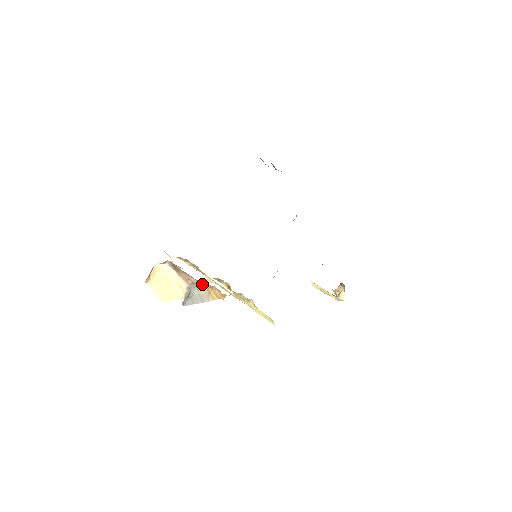
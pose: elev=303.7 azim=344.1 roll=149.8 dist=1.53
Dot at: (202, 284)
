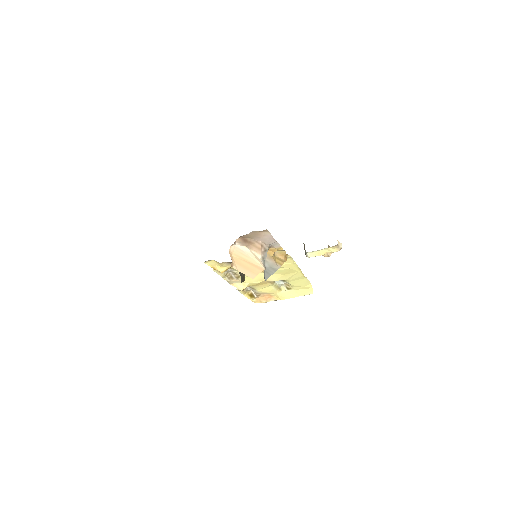
Dot at: (267, 255)
